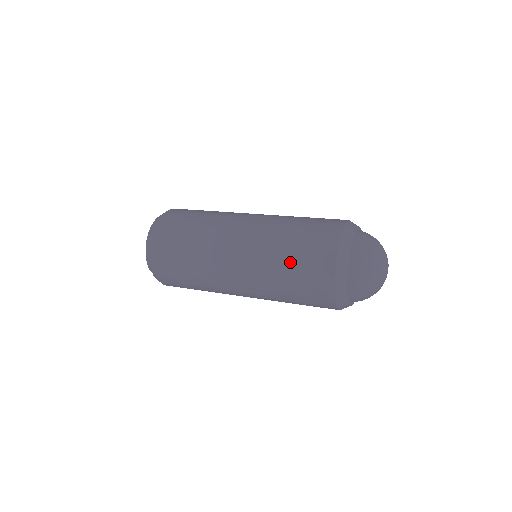
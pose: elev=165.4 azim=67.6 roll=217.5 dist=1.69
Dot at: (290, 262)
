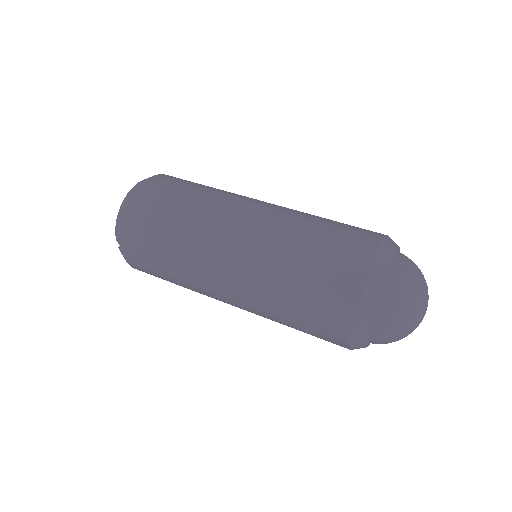
Dot at: (304, 264)
